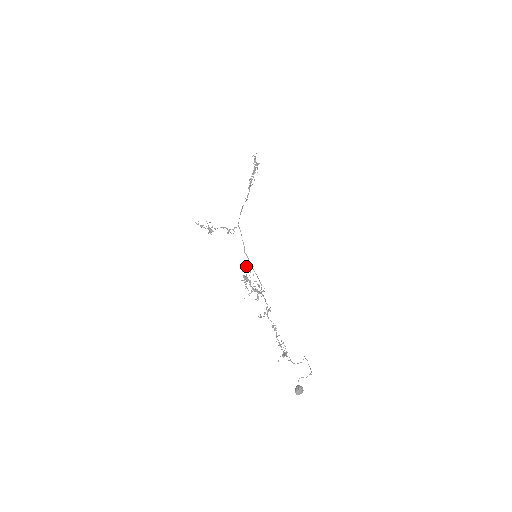
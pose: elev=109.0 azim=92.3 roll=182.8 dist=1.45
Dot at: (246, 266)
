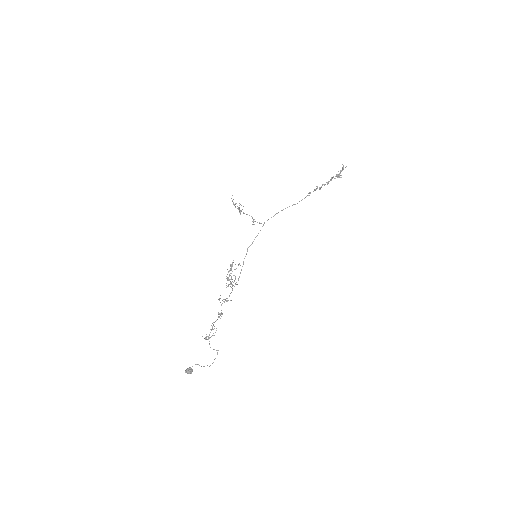
Dot at: occluded
